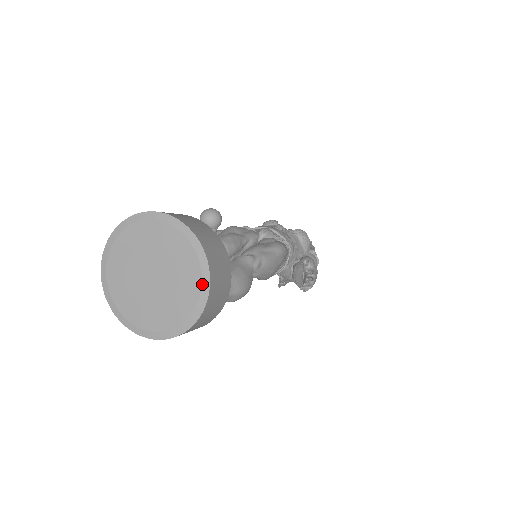
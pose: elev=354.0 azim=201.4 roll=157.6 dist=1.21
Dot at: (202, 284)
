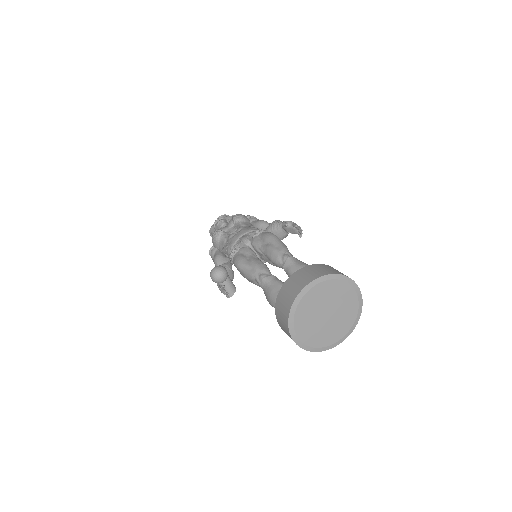
Dot at: (350, 285)
